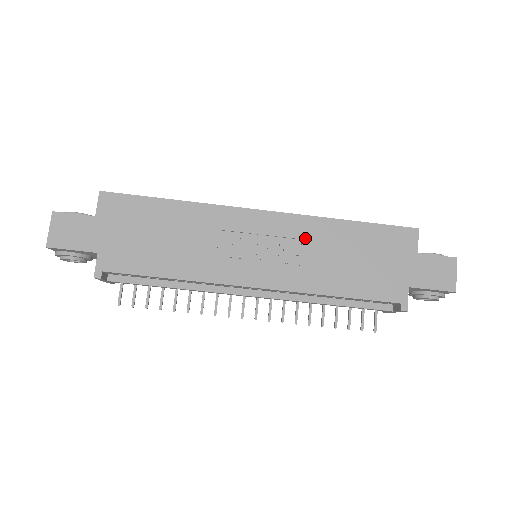
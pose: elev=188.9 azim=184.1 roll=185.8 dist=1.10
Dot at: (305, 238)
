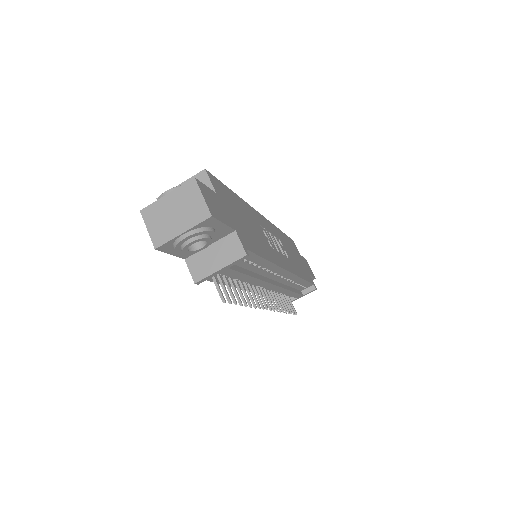
Dot at: (280, 239)
